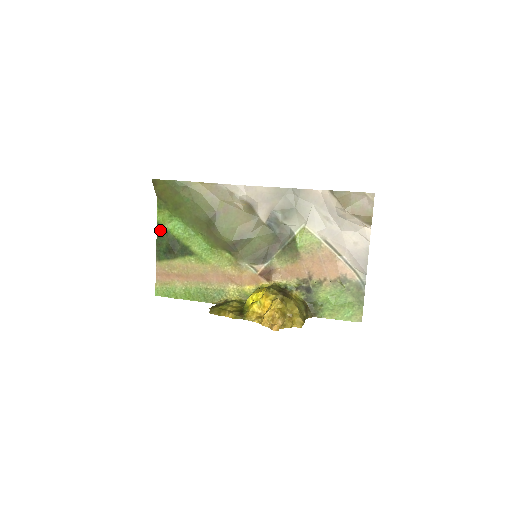
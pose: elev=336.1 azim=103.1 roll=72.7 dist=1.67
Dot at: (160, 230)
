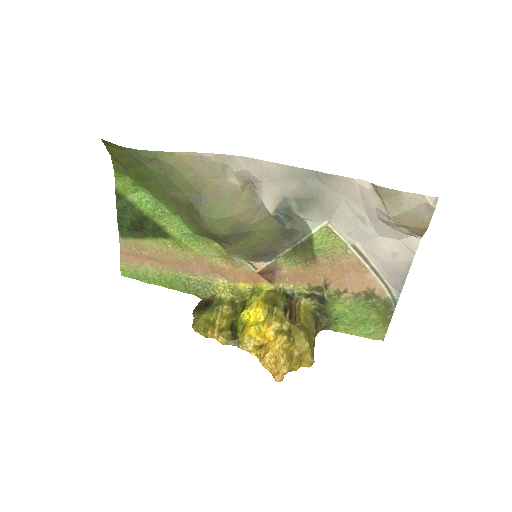
Dot at: (120, 201)
